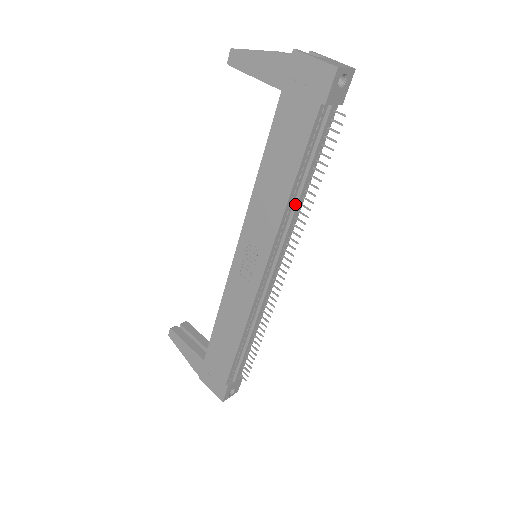
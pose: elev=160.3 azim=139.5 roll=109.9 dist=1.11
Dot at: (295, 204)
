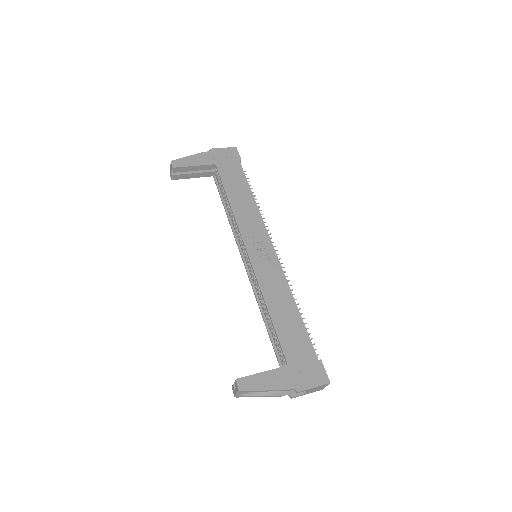
Dot at: occluded
